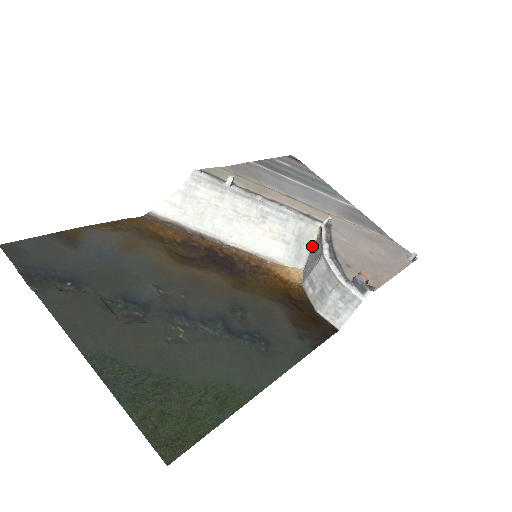
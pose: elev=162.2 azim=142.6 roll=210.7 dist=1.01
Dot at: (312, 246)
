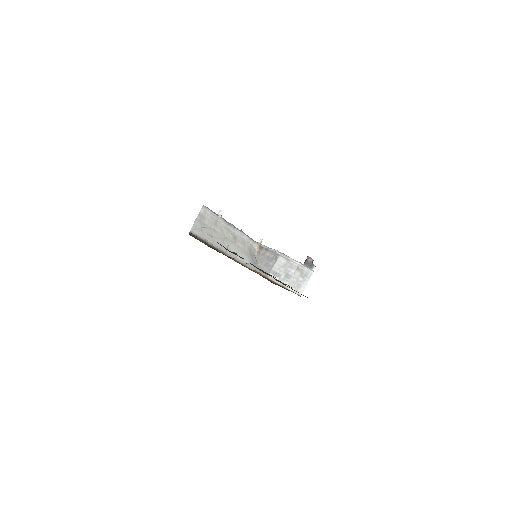
Dot at: (256, 257)
